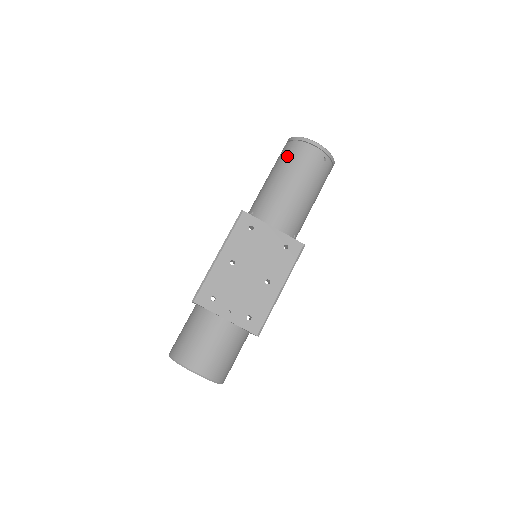
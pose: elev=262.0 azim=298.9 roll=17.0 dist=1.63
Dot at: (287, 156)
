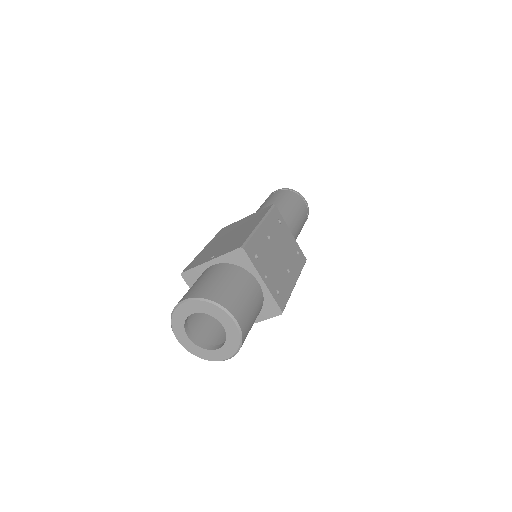
Dot at: (287, 196)
